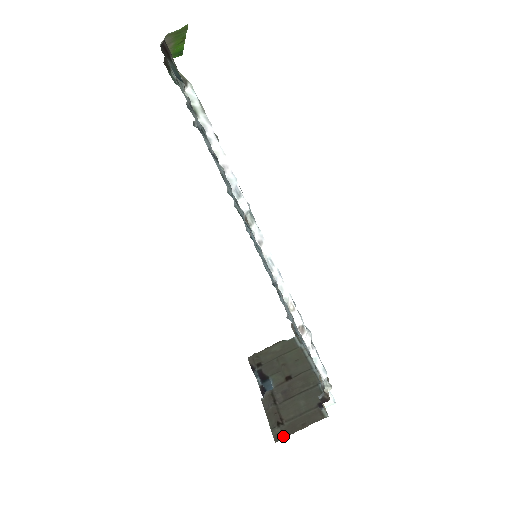
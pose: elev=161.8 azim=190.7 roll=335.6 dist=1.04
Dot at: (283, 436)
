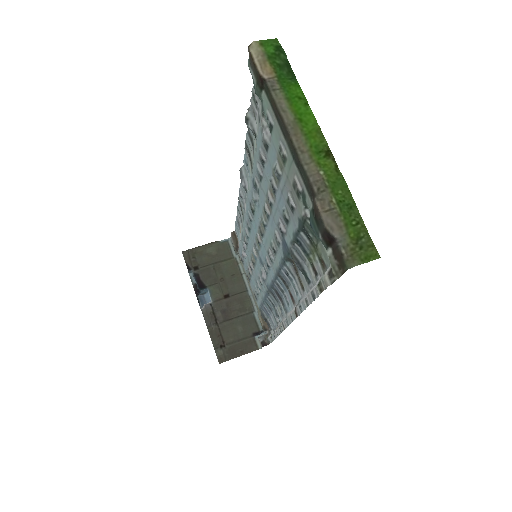
Dot at: (226, 359)
